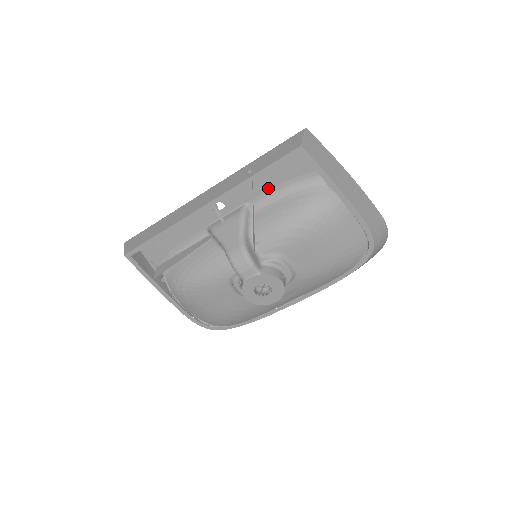
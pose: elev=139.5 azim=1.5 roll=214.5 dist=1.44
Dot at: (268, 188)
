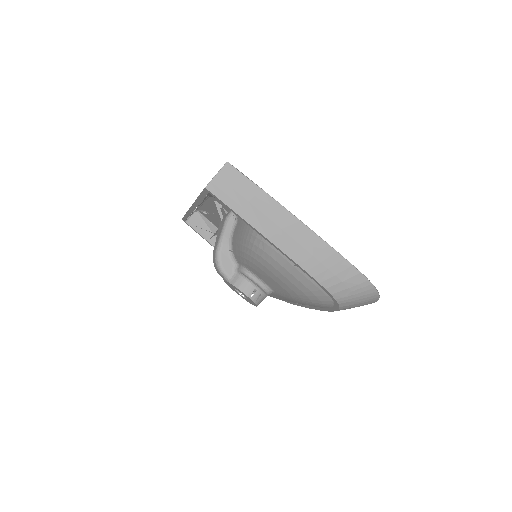
Dot at: occluded
